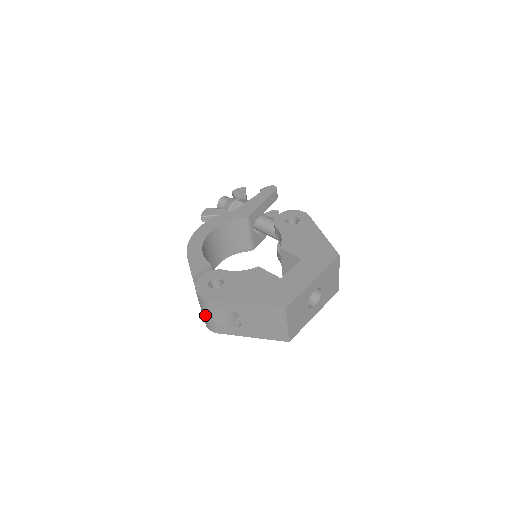
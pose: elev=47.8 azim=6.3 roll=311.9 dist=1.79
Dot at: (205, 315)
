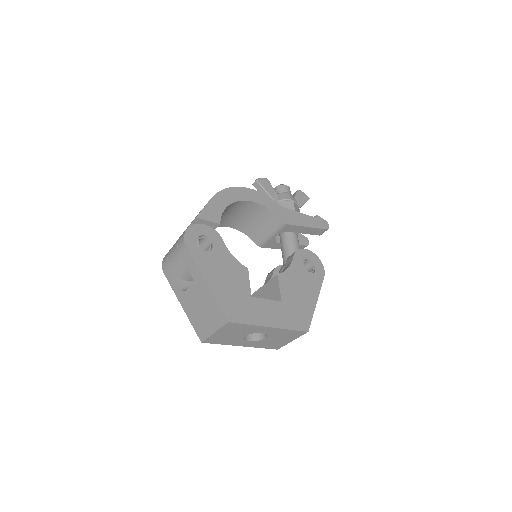
Dot at: (172, 252)
